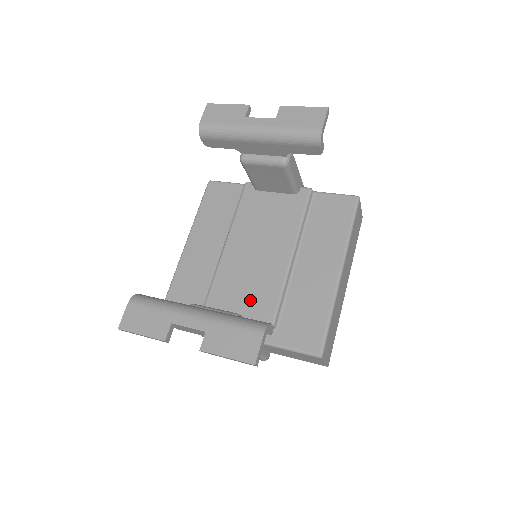
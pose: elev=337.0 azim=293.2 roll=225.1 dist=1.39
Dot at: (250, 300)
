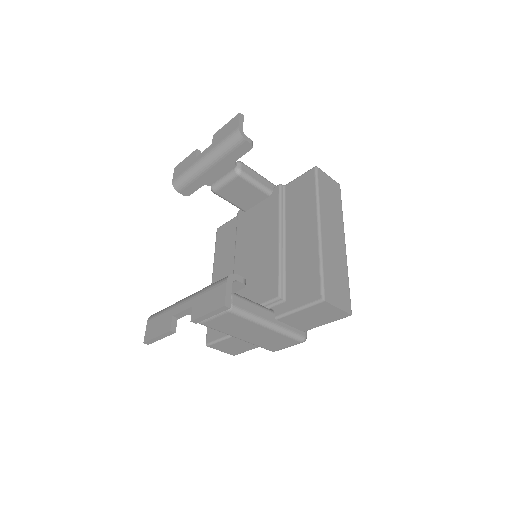
Dot at: (259, 290)
